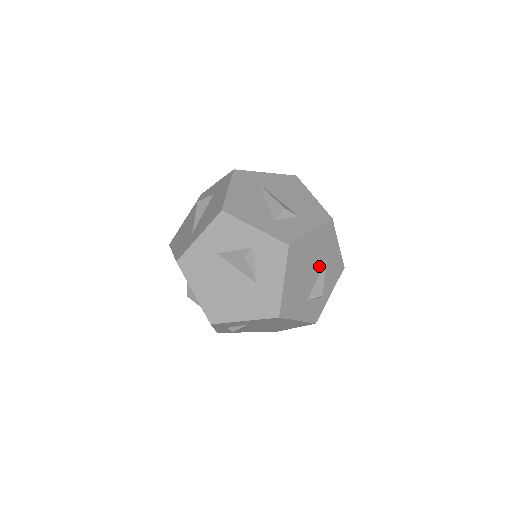
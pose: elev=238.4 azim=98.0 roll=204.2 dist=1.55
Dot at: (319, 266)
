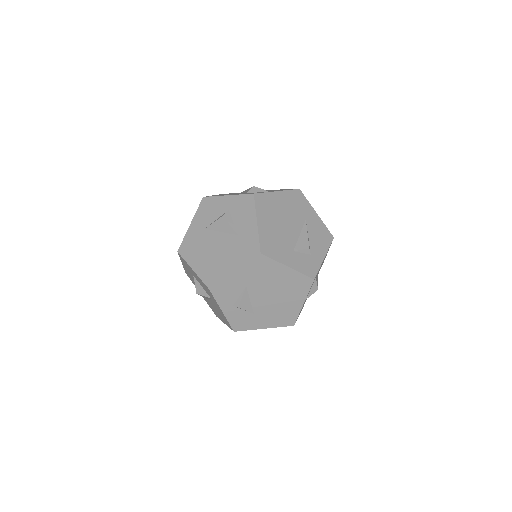
Dot at: (298, 224)
